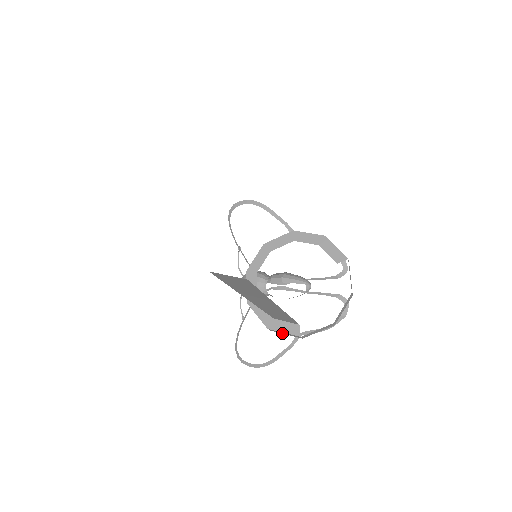
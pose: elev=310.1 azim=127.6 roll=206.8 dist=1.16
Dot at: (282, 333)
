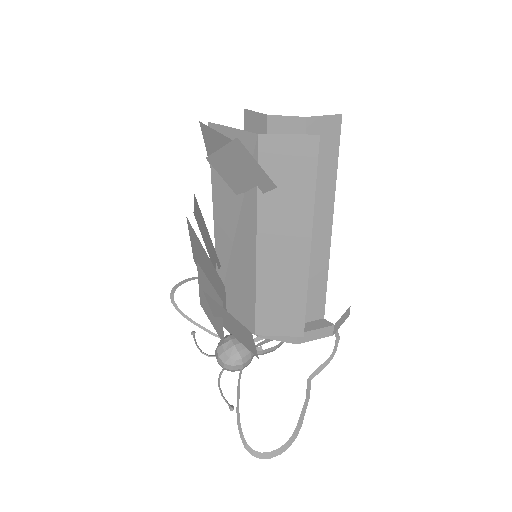
Dot at: (310, 340)
